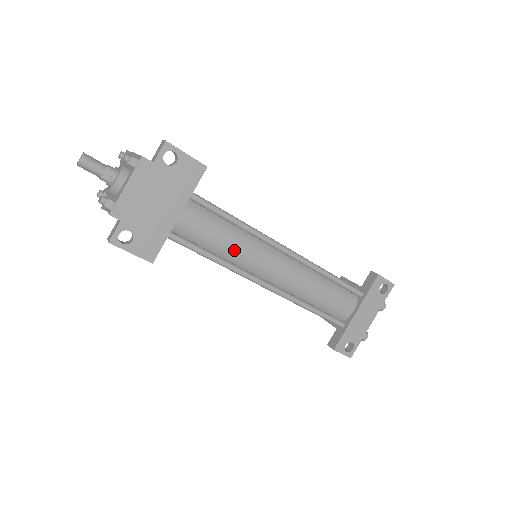
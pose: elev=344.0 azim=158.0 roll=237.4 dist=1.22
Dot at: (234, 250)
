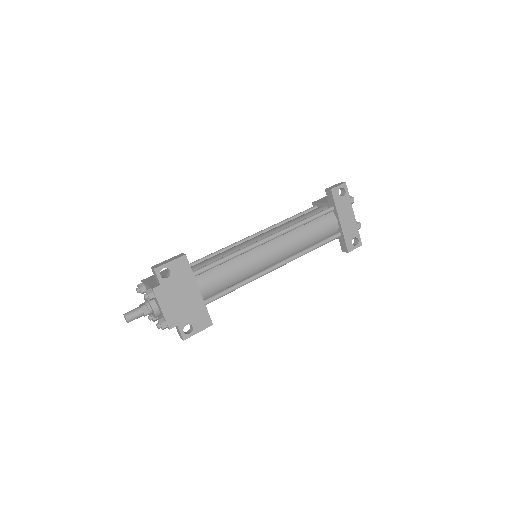
Dot at: (243, 271)
